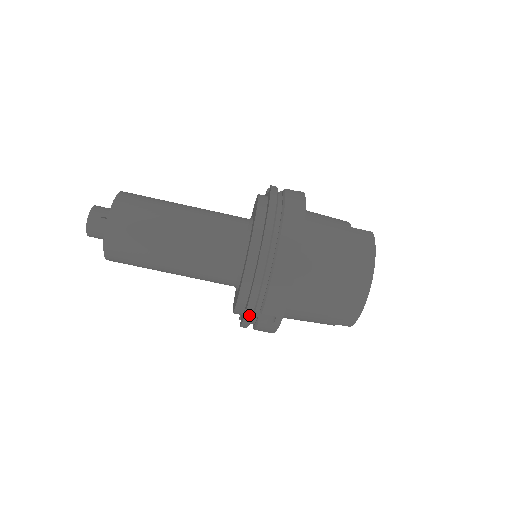
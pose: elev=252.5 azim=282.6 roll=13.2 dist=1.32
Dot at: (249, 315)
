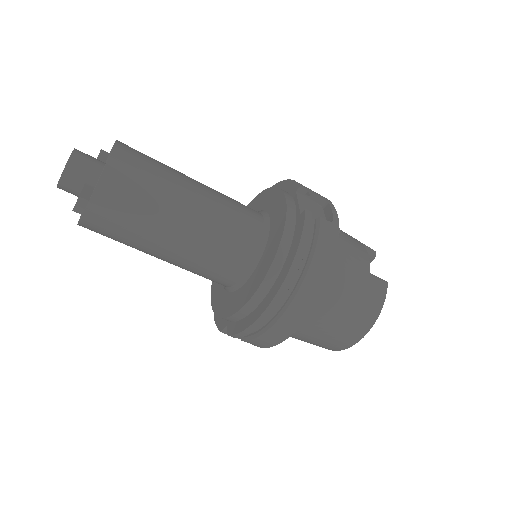
Dot at: occluded
